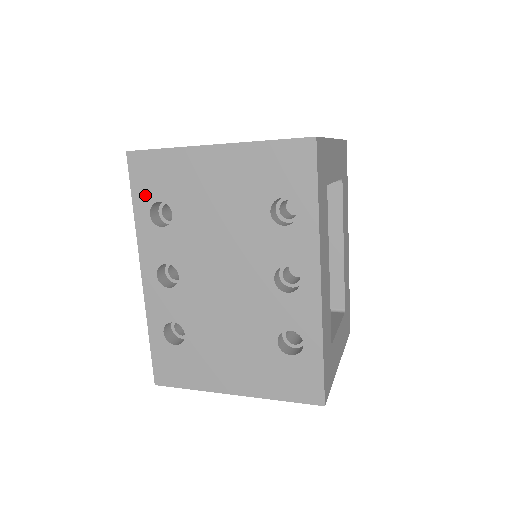
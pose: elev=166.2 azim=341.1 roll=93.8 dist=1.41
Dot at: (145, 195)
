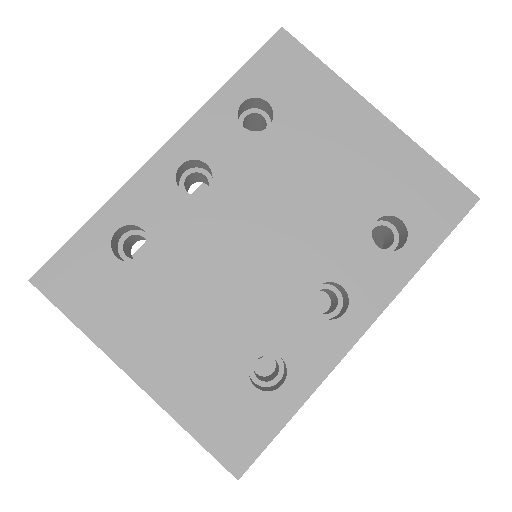
Dot at: (258, 81)
